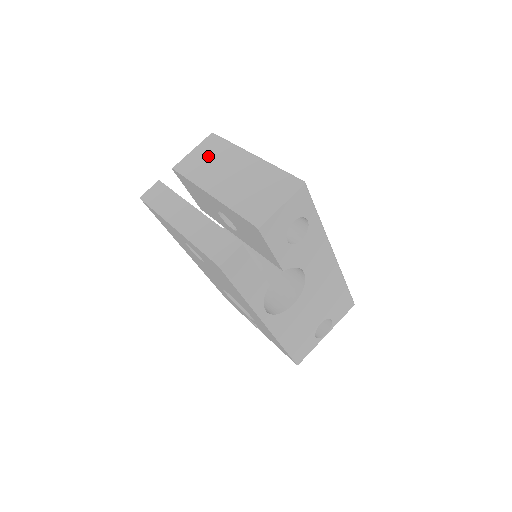
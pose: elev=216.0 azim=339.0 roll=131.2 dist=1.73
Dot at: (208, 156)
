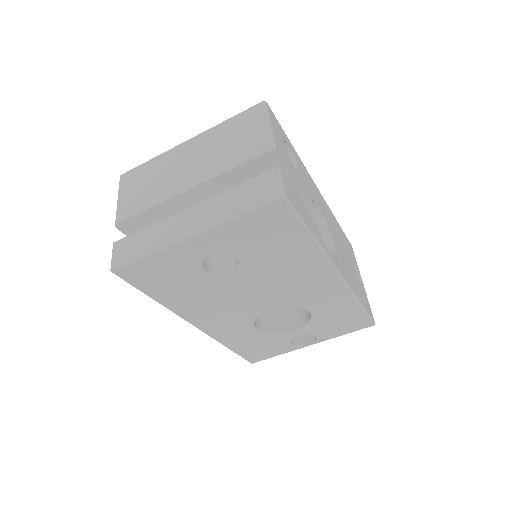
Dot at: (142, 183)
